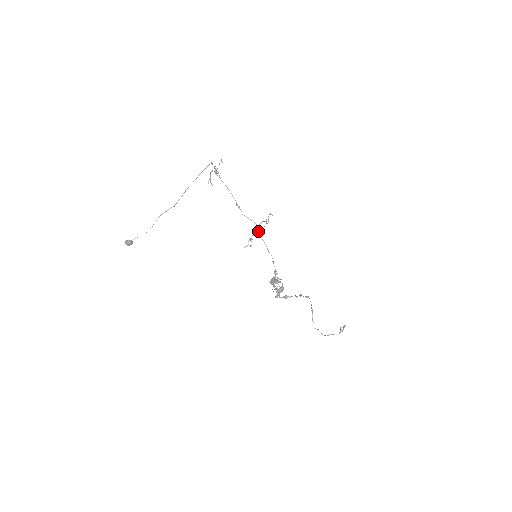
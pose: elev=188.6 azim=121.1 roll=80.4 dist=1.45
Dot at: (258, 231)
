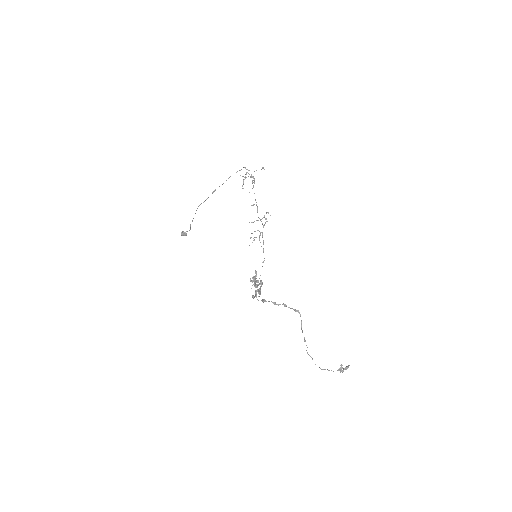
Dot at: (257, 230)
